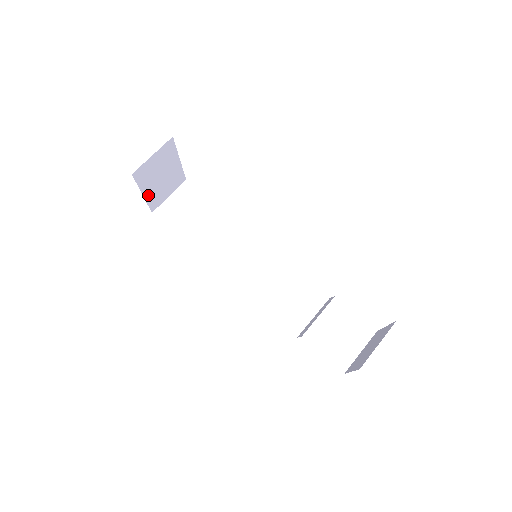
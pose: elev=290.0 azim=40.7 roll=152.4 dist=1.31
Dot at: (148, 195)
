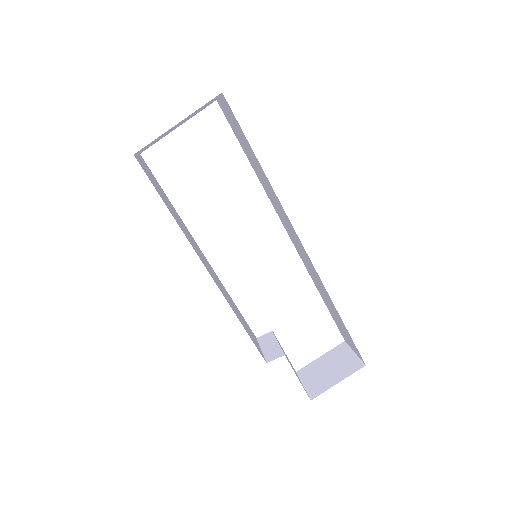
Dot at: (169, 129)
